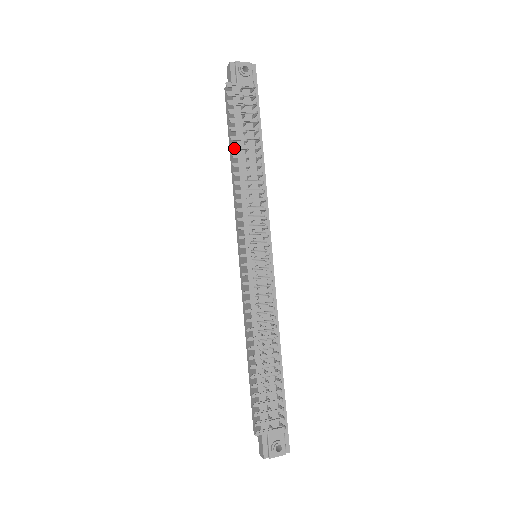
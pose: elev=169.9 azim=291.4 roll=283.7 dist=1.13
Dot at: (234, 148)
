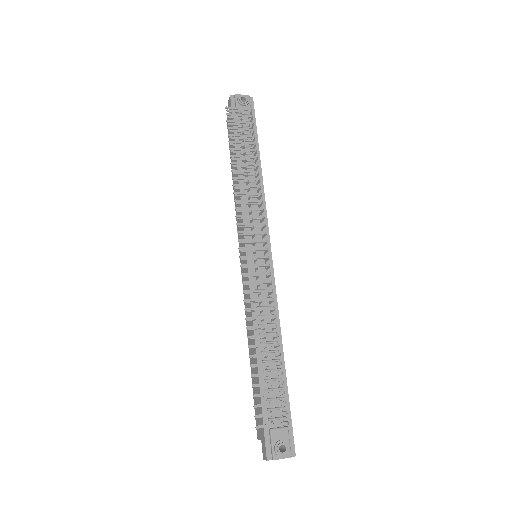
Dot at: (233, 159)
